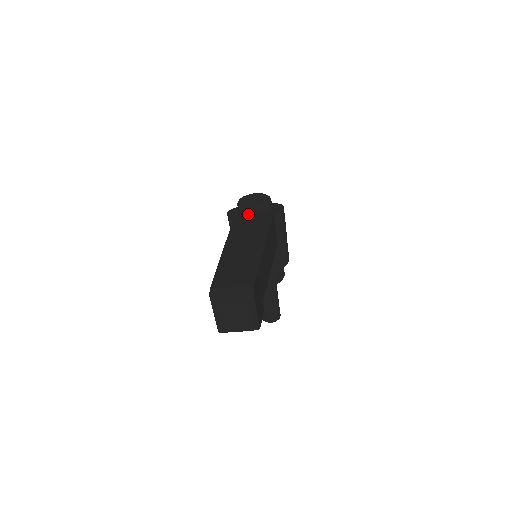
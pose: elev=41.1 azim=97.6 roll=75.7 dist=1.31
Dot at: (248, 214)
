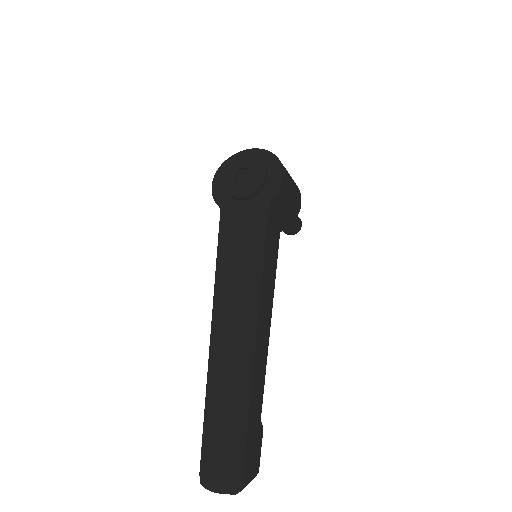
Dot at: (237, 202)
